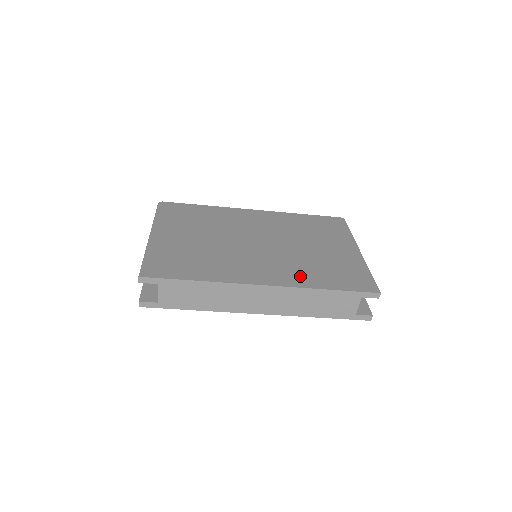
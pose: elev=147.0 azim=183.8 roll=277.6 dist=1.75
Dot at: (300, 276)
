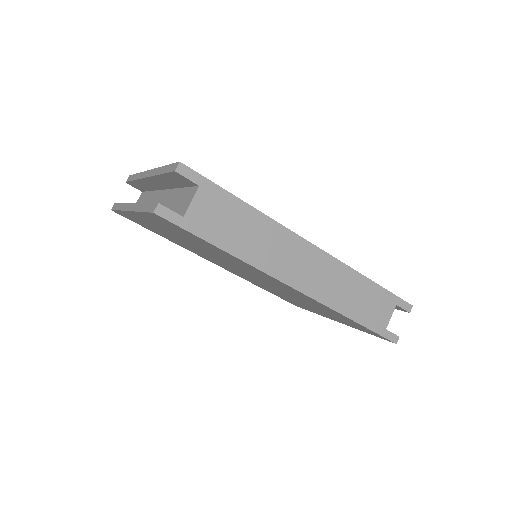
Dot at: occluded
